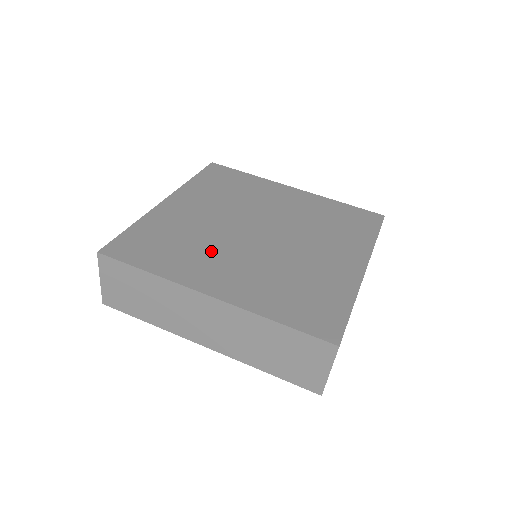
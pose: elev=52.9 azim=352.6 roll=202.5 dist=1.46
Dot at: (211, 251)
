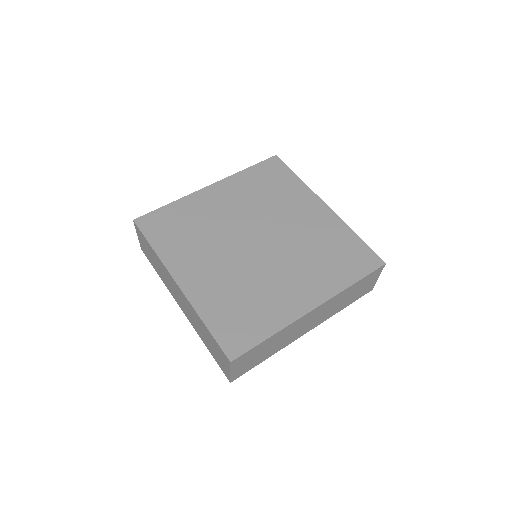
Dot at: (206, 247)
